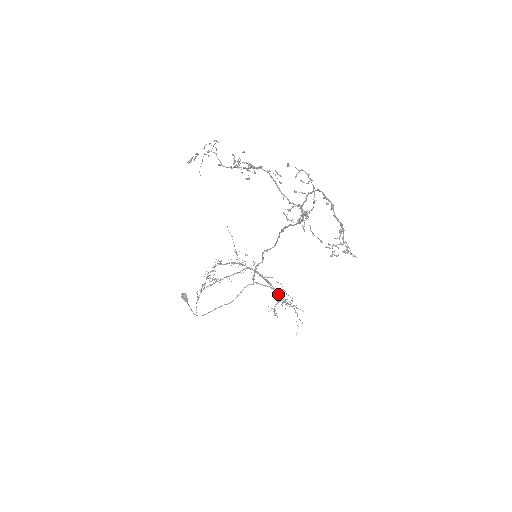
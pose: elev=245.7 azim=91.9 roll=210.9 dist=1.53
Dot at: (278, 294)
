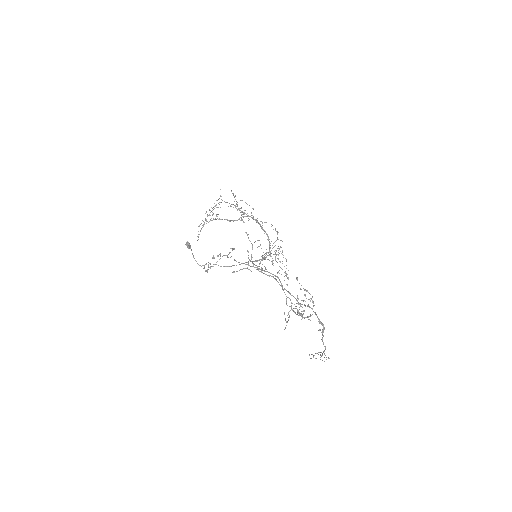
Dot at: (270, 255)
